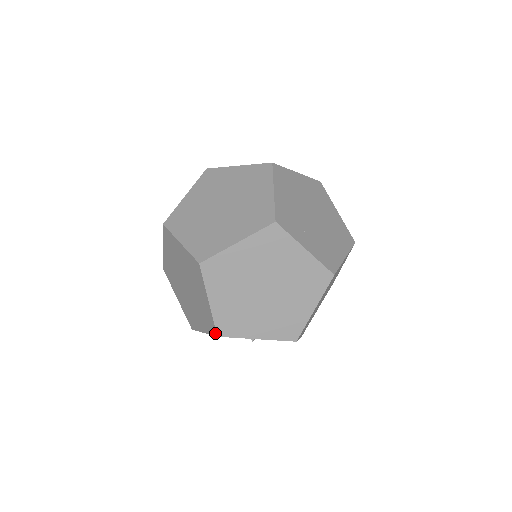
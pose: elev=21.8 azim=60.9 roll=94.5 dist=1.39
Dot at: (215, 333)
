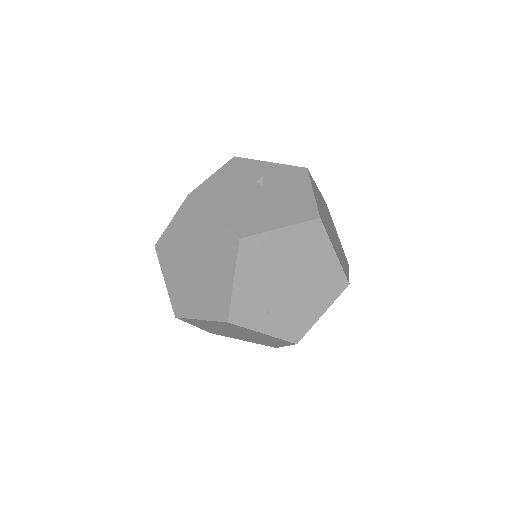
Dot at: occluded
